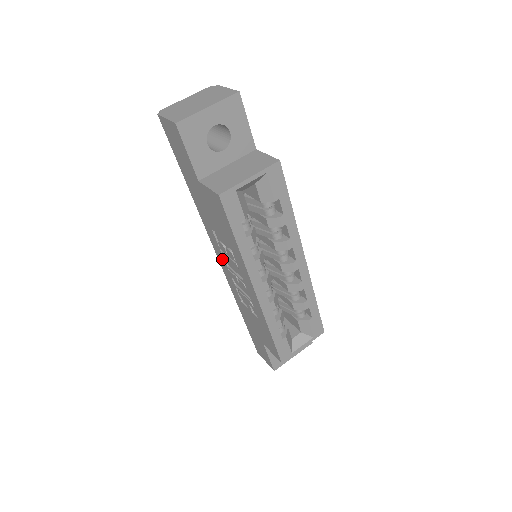
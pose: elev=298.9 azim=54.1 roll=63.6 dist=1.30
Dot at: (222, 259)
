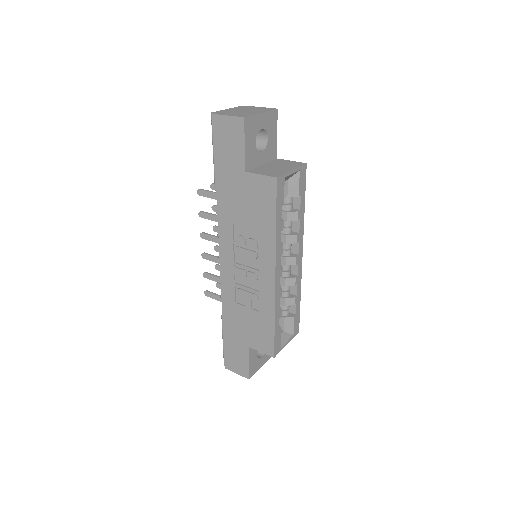
Dot at: (229, 257)
